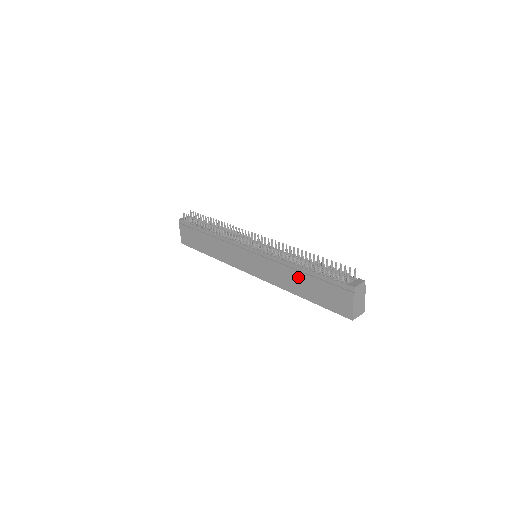
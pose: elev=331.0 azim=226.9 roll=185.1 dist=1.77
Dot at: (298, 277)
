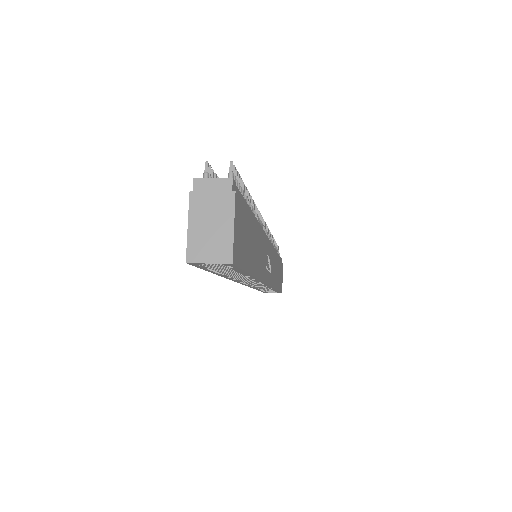
Dot at: occluded
